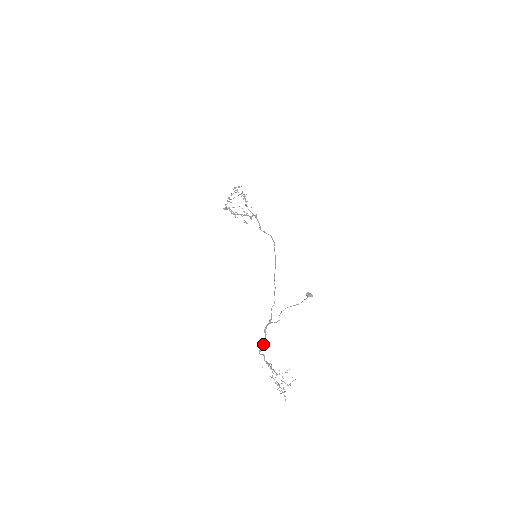
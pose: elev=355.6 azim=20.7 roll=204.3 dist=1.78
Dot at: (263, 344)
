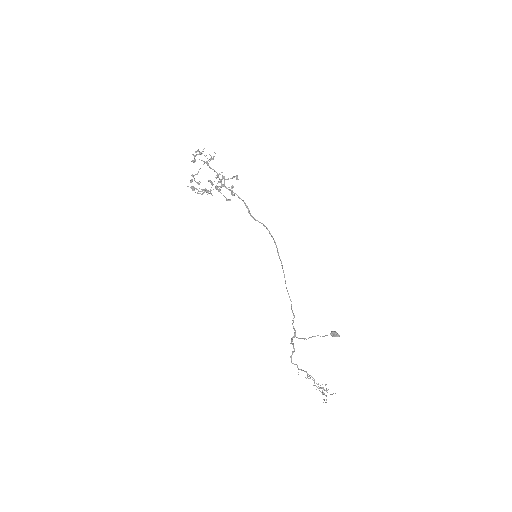
Dot at: occluded
